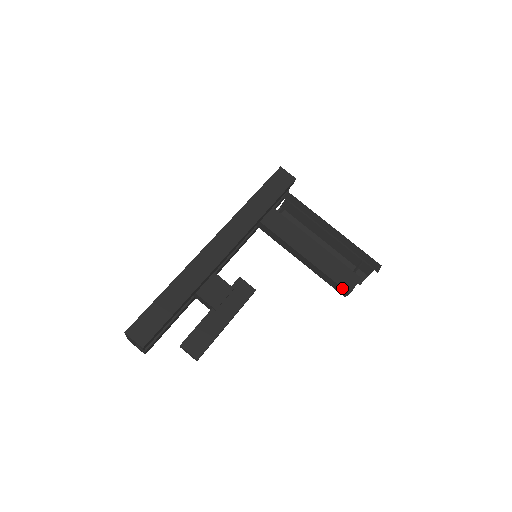
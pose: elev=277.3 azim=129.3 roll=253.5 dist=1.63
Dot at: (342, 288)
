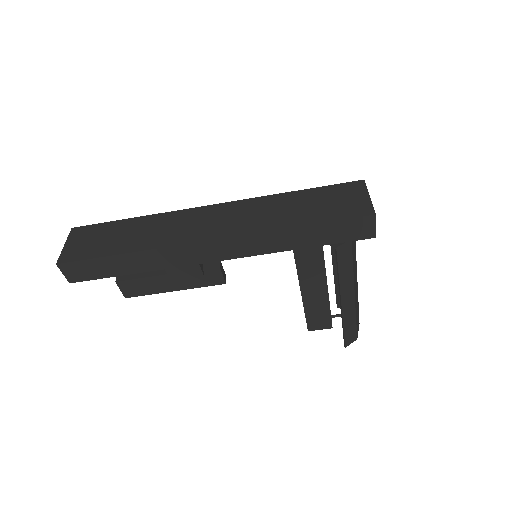
Dot at: (307, 324)
